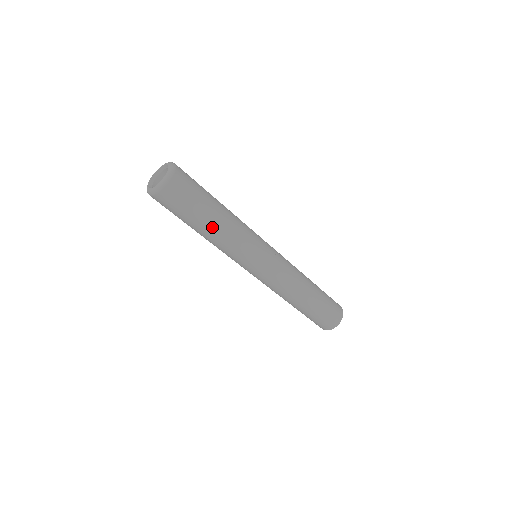
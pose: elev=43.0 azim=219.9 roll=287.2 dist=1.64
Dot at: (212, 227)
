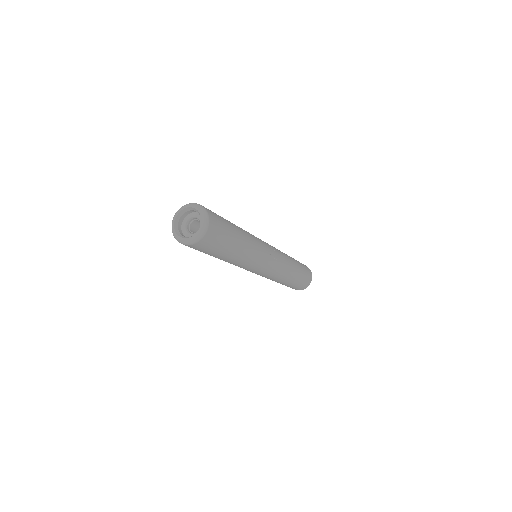
Dot at: (225, 259)
